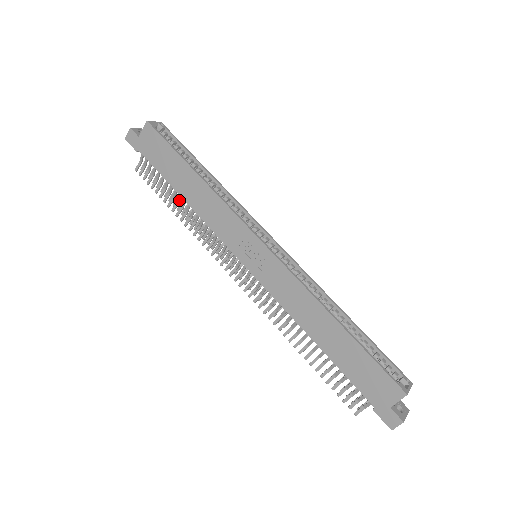
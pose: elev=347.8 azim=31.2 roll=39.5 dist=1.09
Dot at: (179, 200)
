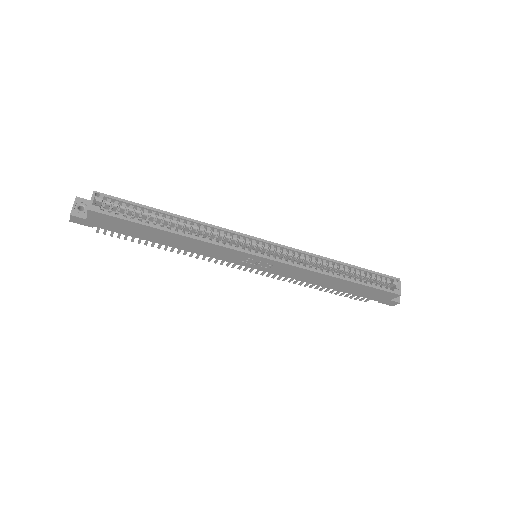
Dot at: occluded
